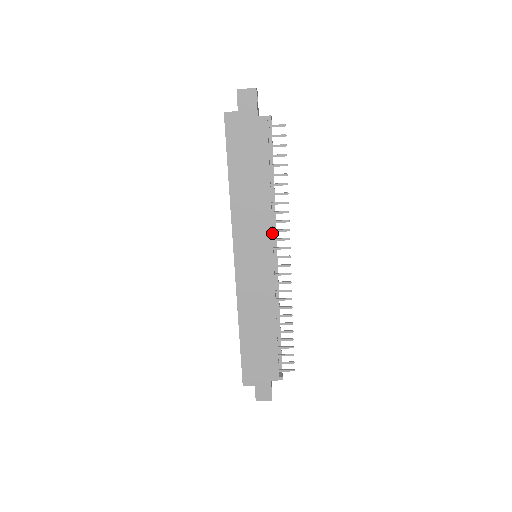
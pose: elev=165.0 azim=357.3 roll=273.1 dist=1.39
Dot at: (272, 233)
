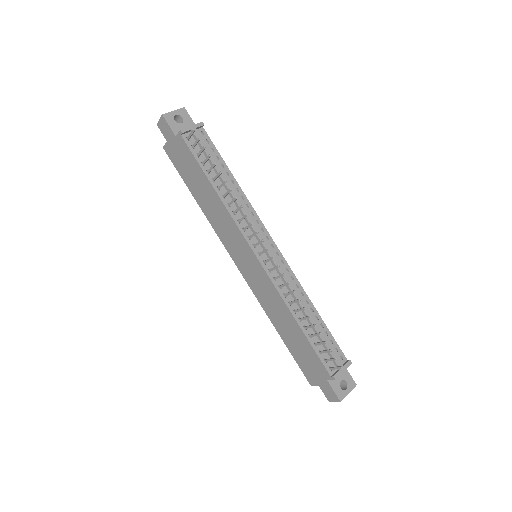
Dot at: (241, 233)
